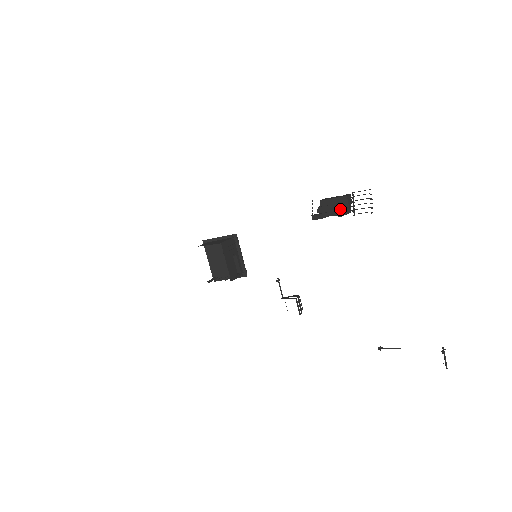
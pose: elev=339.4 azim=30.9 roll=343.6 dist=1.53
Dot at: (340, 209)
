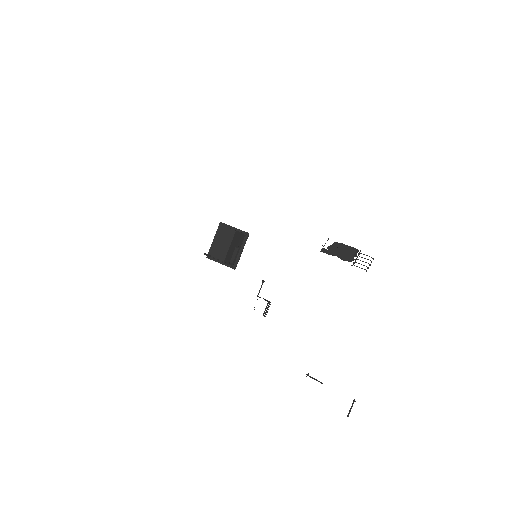
Dot at: (346, 255)
